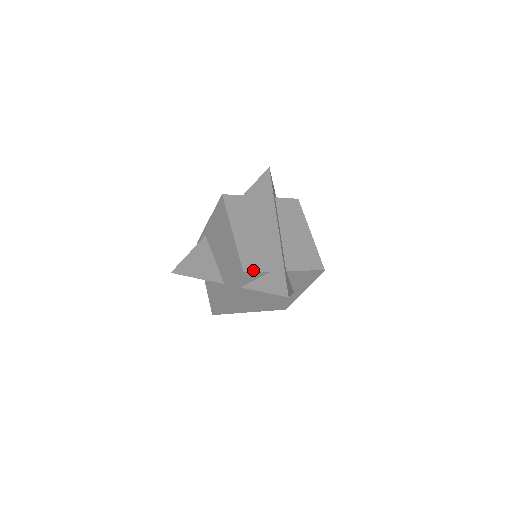
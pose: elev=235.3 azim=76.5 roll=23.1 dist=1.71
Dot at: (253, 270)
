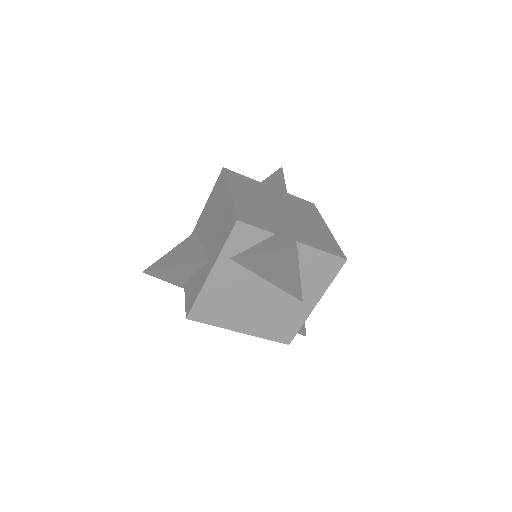
Dot at: (250, 223)
